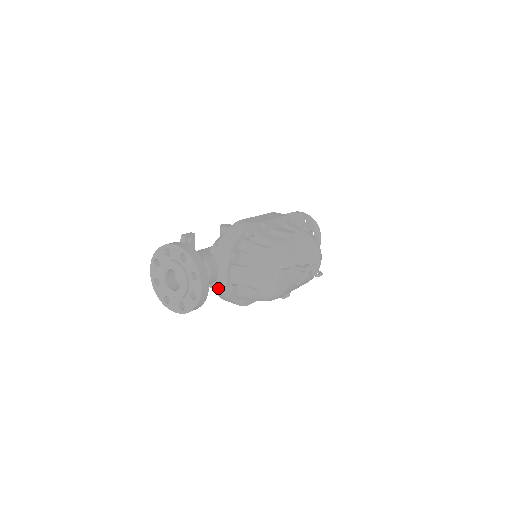
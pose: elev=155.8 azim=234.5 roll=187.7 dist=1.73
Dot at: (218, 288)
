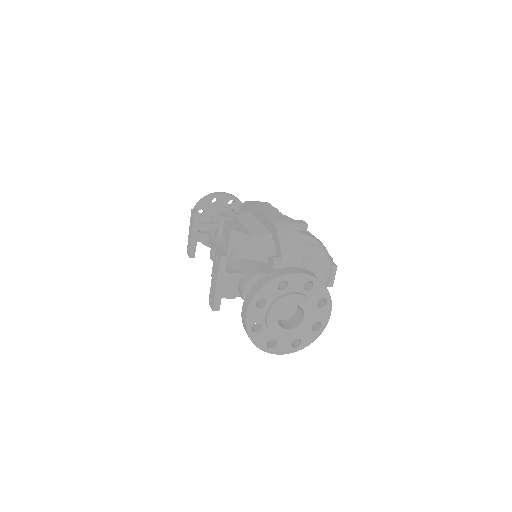
Dot at: occluded
